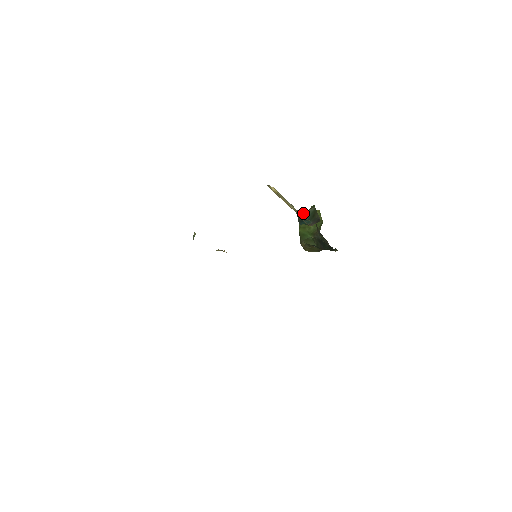
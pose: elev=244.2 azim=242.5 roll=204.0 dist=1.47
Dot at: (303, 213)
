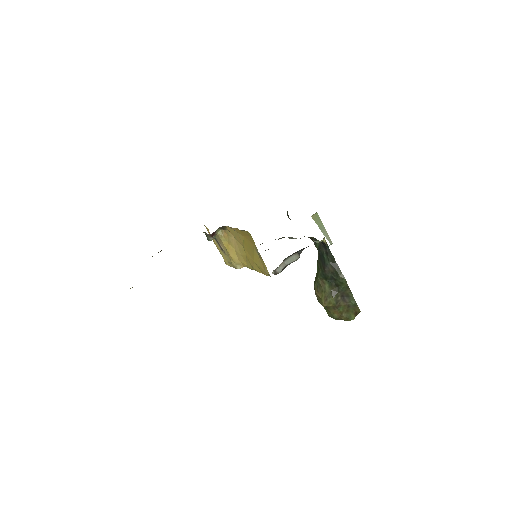
Dot at: occluded
